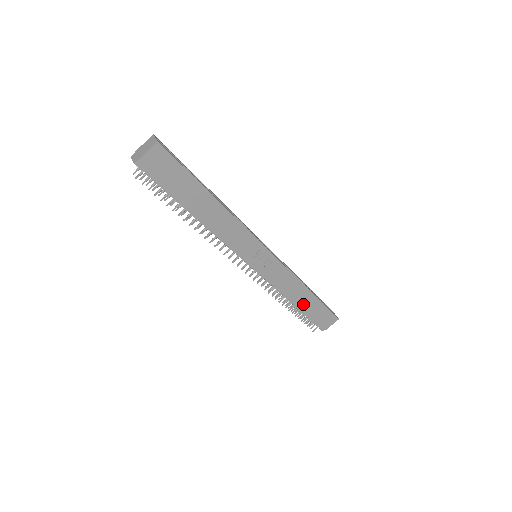
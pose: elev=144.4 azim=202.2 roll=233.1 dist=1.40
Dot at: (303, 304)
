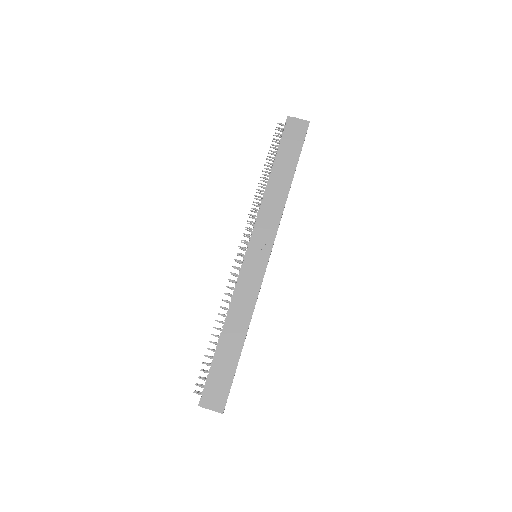
Dot at: (227, 343)
